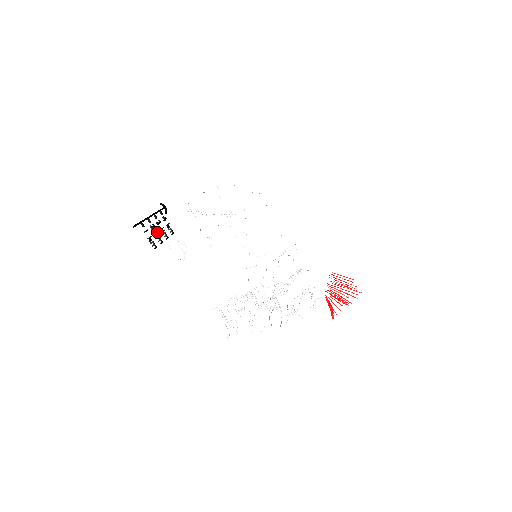
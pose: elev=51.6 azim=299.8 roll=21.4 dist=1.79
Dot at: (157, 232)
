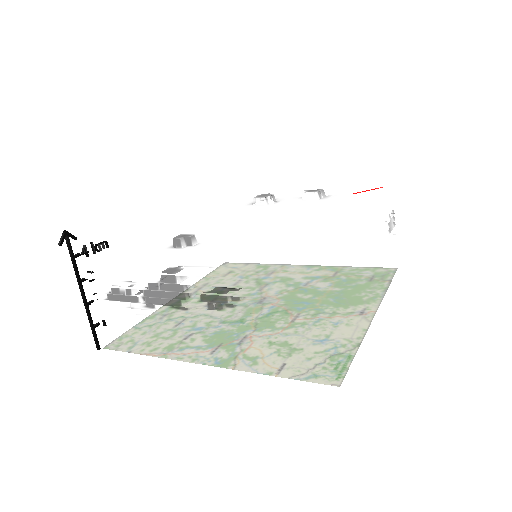
Dot at: occluded
